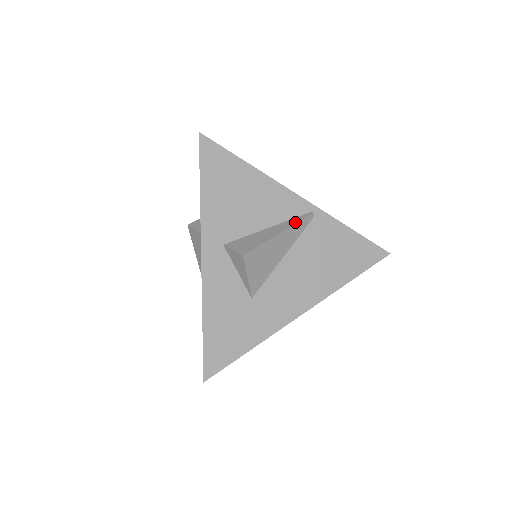
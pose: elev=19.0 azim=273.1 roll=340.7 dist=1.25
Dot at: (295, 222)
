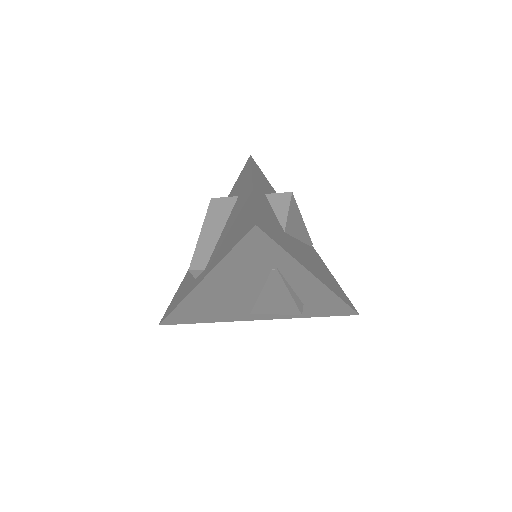
Dot at: (306, 232)
